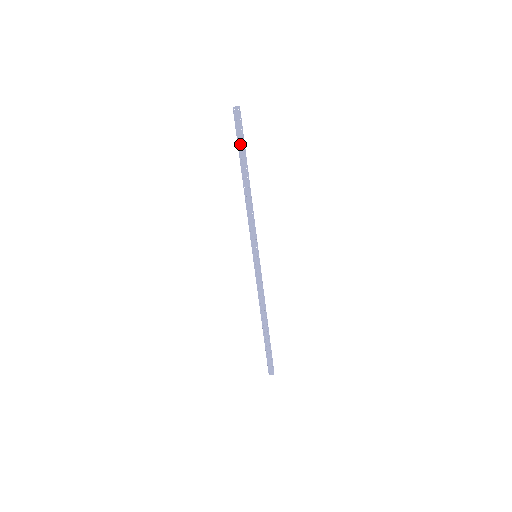
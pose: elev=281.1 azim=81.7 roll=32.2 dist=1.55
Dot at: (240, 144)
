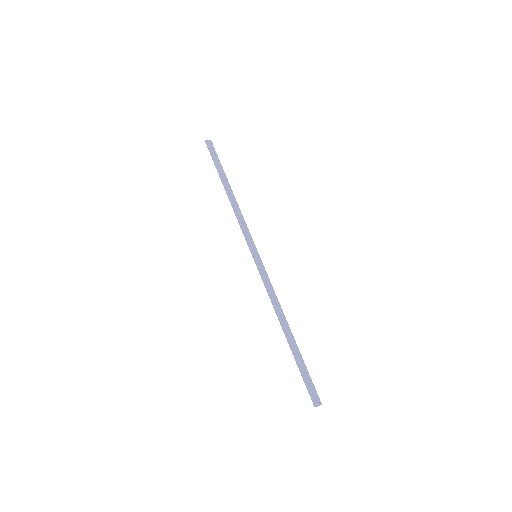
Dot at: (217, 164)
